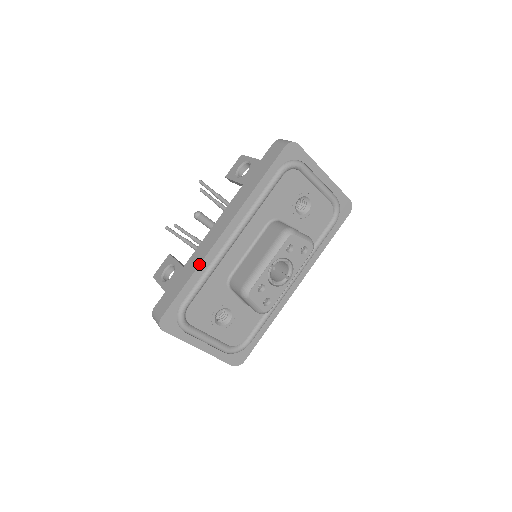
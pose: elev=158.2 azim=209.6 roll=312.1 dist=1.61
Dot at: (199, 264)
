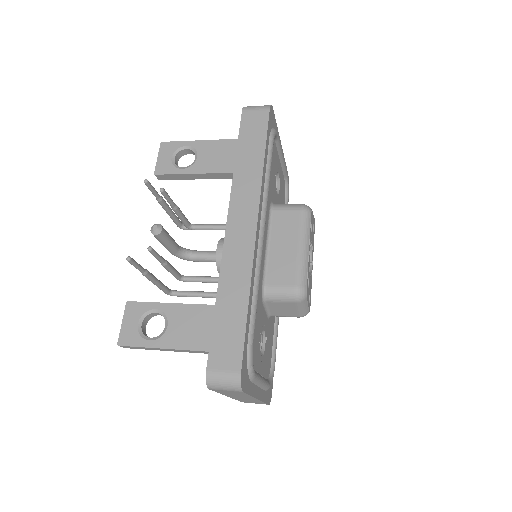
Dot at: (250, 277)
